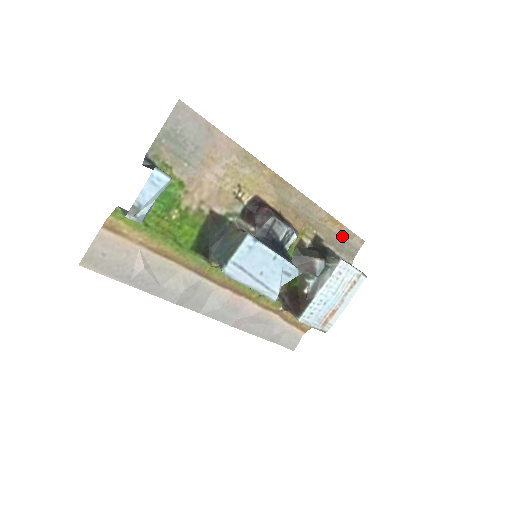
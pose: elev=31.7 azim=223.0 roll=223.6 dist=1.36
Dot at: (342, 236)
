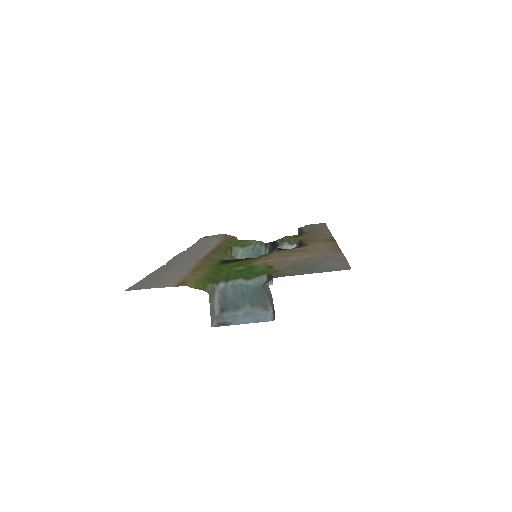
Dot at: (318, 227)
